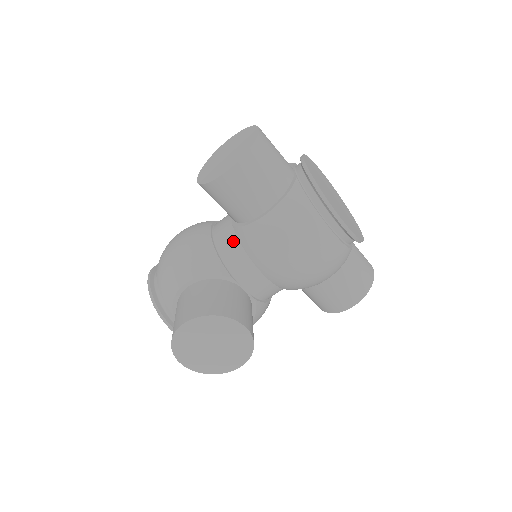
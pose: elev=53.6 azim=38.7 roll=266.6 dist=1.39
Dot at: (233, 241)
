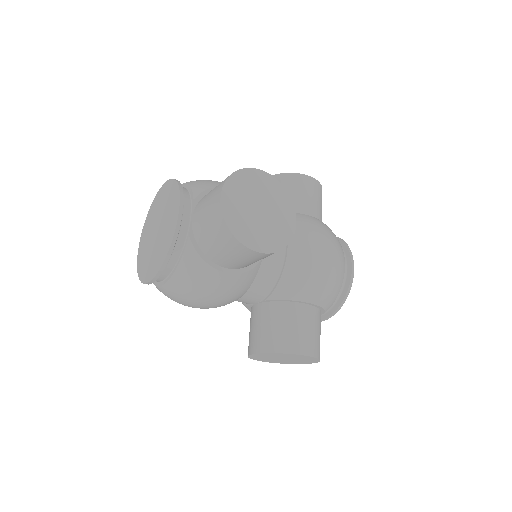
Dot at: occluded
